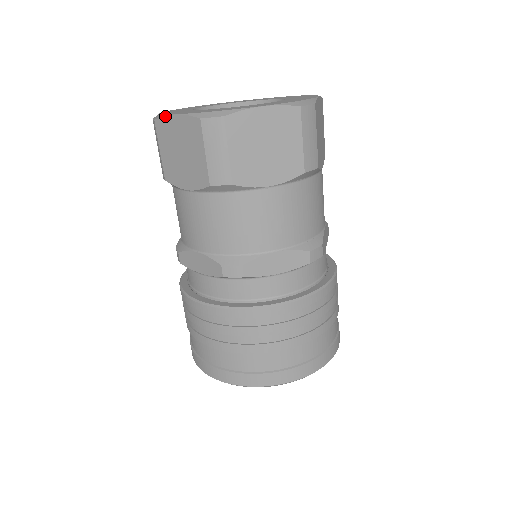
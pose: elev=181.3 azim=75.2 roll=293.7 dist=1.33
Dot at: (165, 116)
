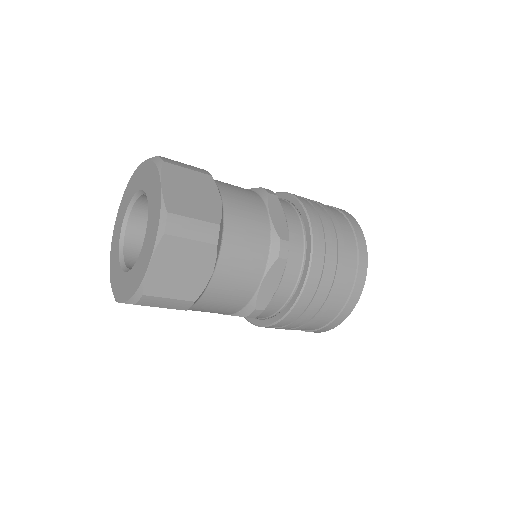
Dot at: (110, 258)
